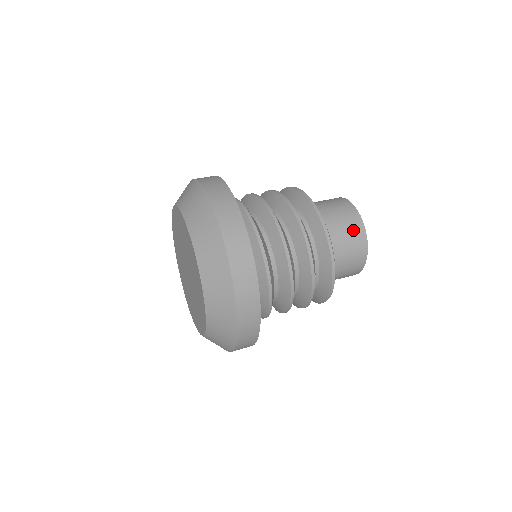
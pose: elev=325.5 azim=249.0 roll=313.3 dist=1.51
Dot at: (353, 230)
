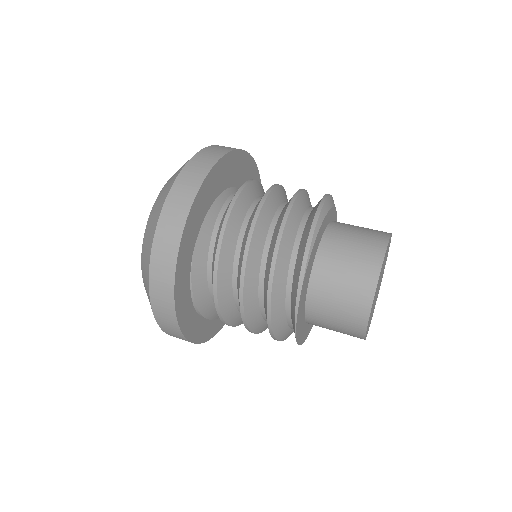
Dot at: (370, 237)
